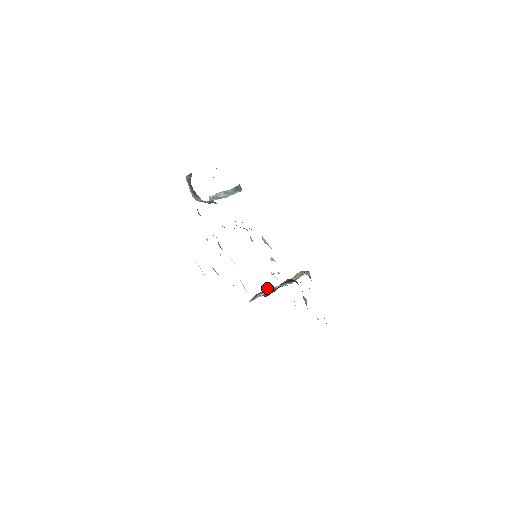
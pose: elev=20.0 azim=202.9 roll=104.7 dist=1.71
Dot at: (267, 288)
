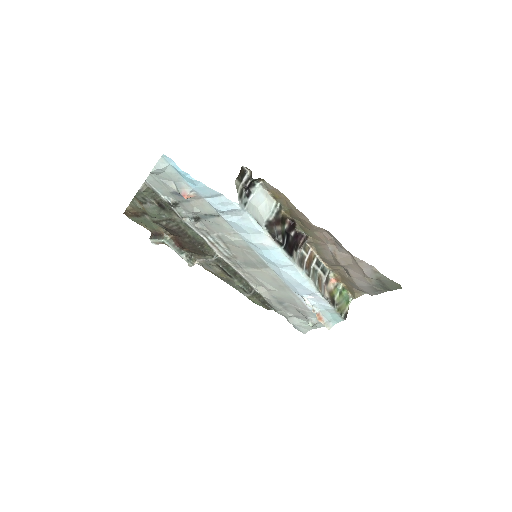
Dot at: (243, 178)
